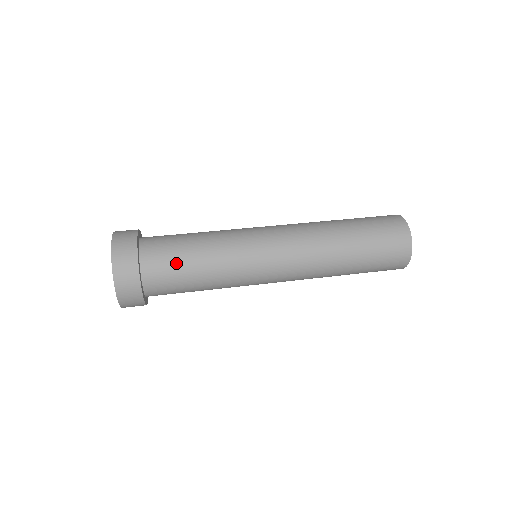
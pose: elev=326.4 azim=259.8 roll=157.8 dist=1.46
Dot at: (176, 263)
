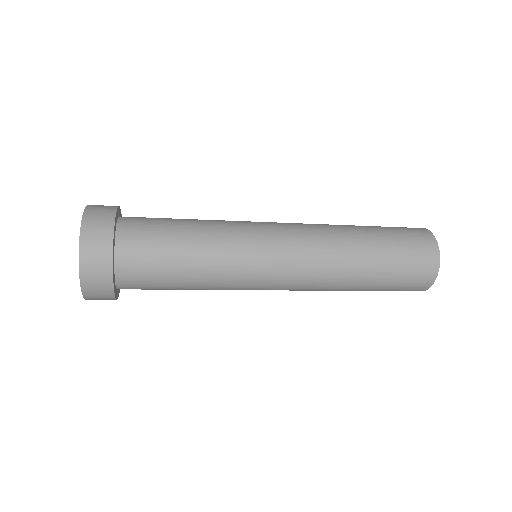
Dot at: (161, 220)
